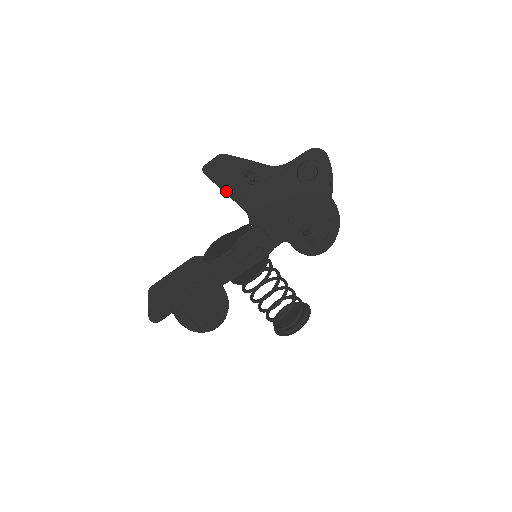
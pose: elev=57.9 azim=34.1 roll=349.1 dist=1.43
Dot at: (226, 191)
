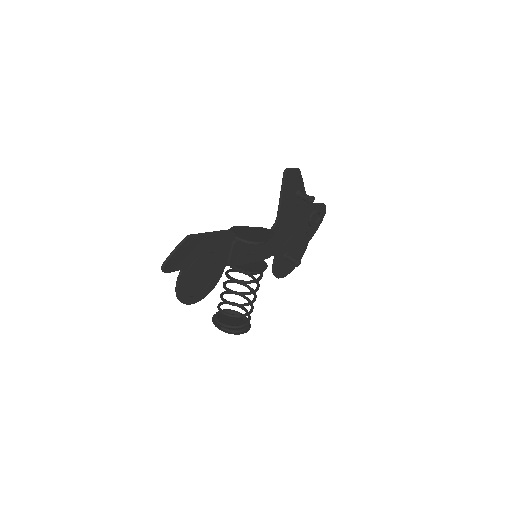
Dot at: (283, 195)
